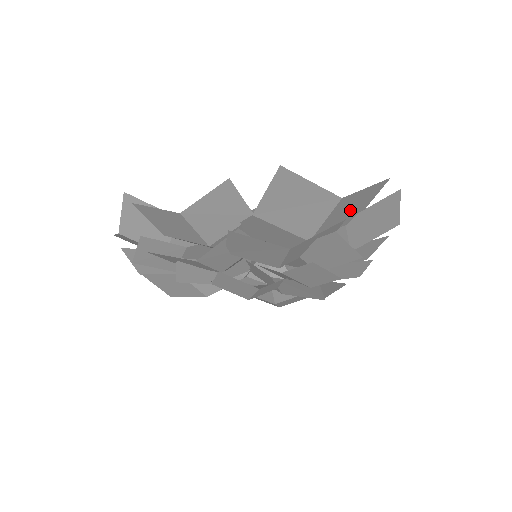
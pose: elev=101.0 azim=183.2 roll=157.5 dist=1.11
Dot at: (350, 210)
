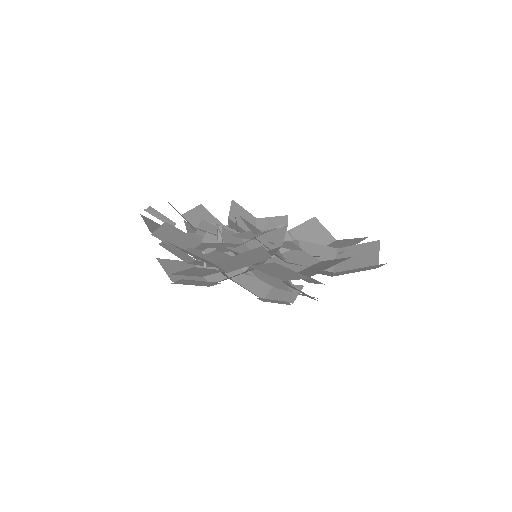
Dot at: (356, 258)
